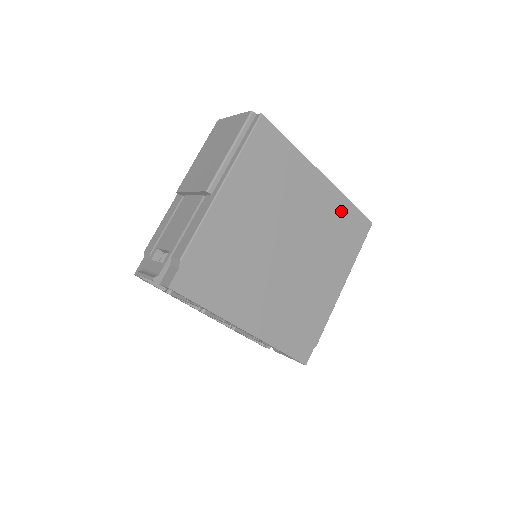
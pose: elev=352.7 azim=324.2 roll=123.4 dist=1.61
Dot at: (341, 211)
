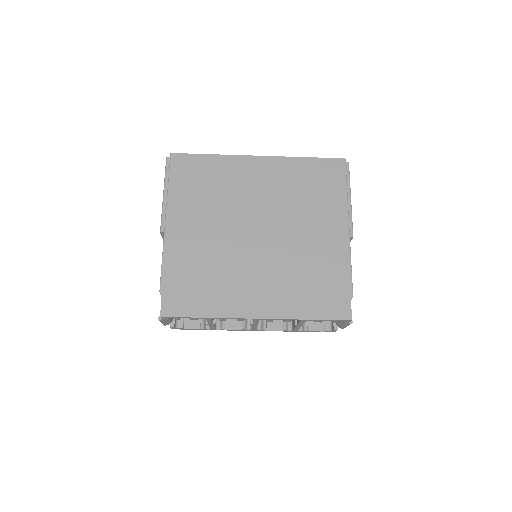
Dot at: (299, 171)
